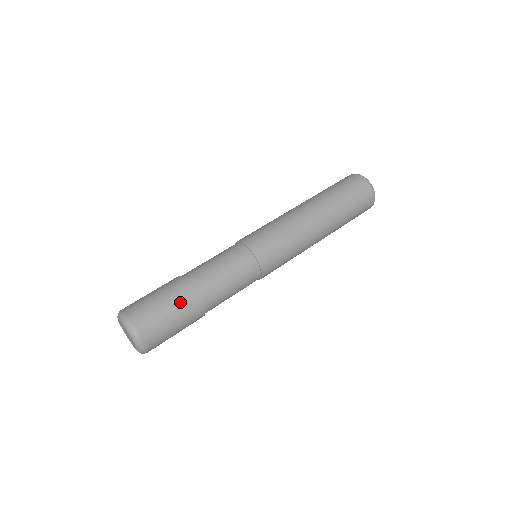
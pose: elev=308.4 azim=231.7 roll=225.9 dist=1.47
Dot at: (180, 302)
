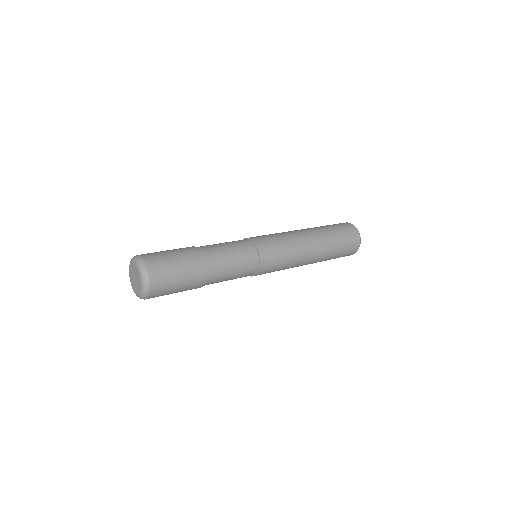
Dot at: (181, 249)
